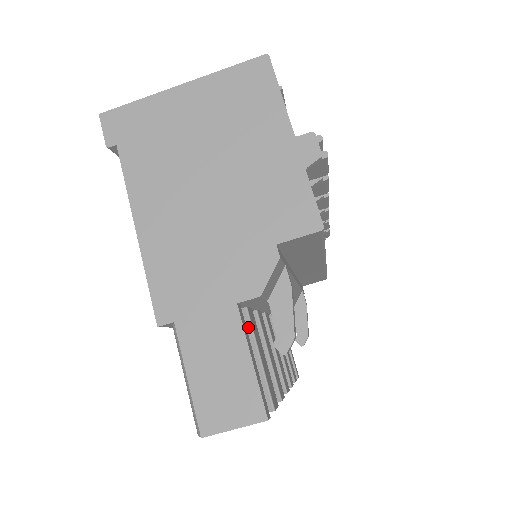
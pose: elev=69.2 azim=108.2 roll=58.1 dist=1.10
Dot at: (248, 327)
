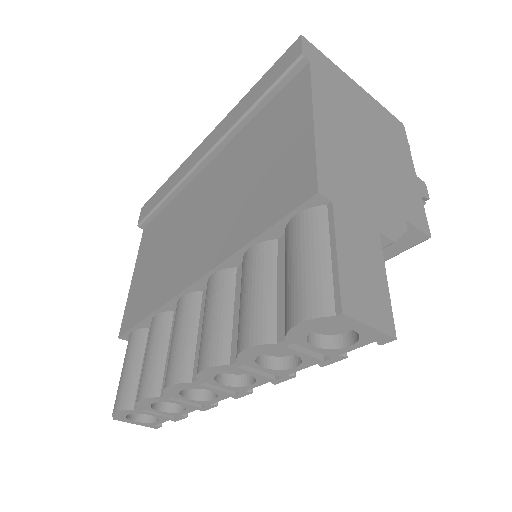
Dot at: occluded
